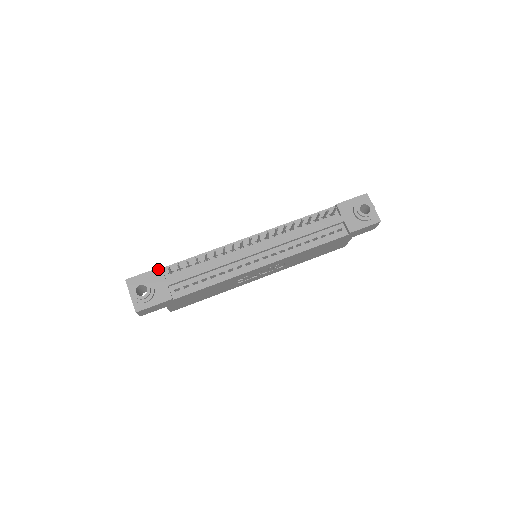
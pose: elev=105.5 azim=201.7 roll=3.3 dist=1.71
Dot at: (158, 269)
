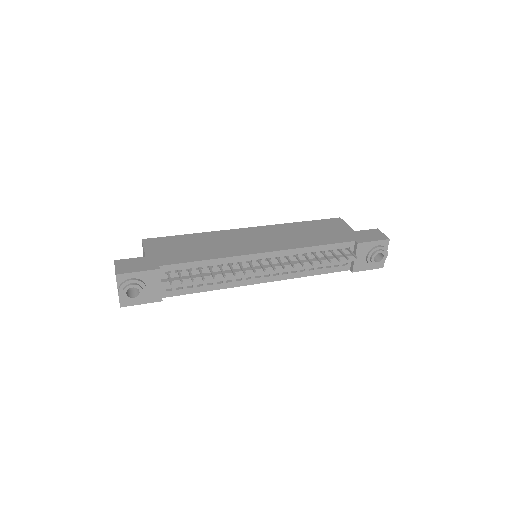
Dot at: (156, 271)
